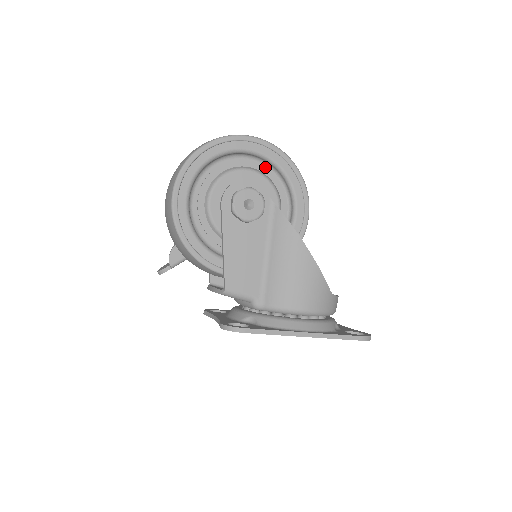
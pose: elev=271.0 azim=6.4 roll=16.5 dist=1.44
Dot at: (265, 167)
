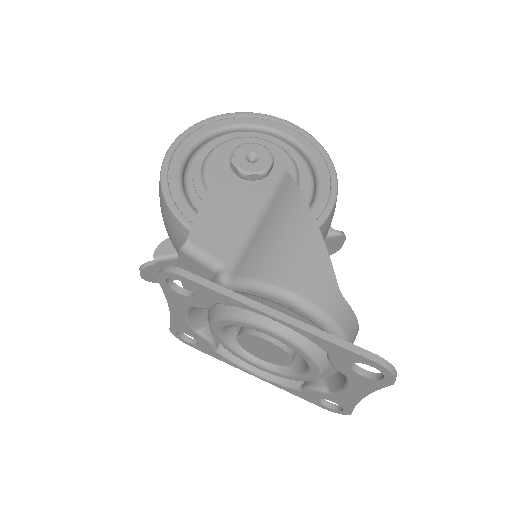
Dot at: (290, 147)
